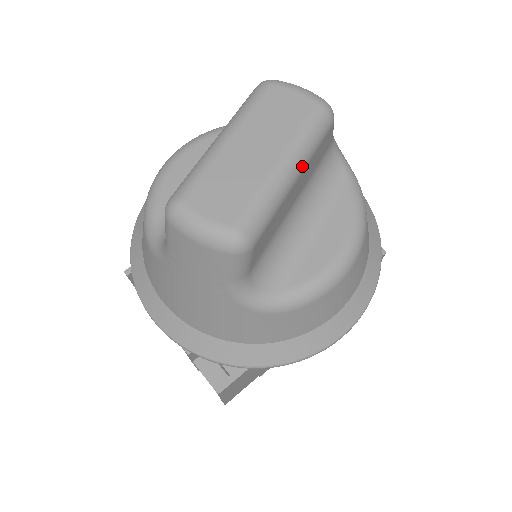
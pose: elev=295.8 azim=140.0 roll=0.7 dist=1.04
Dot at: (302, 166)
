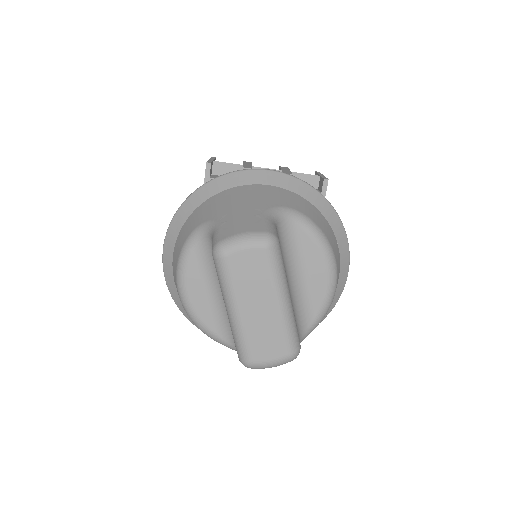
Dot at: (287, 287)
